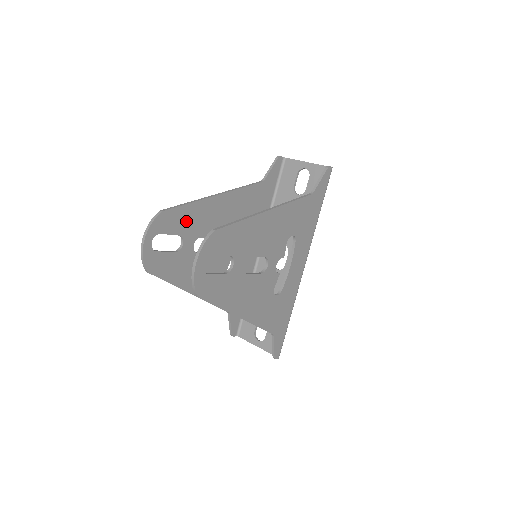
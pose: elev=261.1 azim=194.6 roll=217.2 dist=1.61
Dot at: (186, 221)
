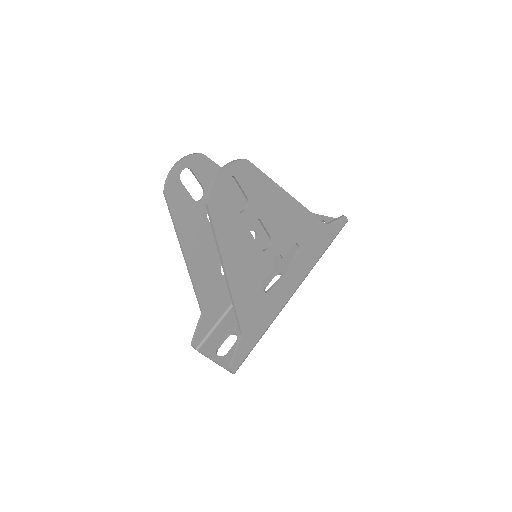
Dot at: occluded
